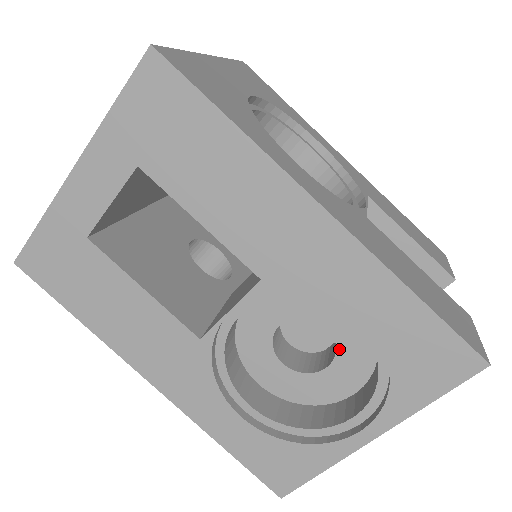
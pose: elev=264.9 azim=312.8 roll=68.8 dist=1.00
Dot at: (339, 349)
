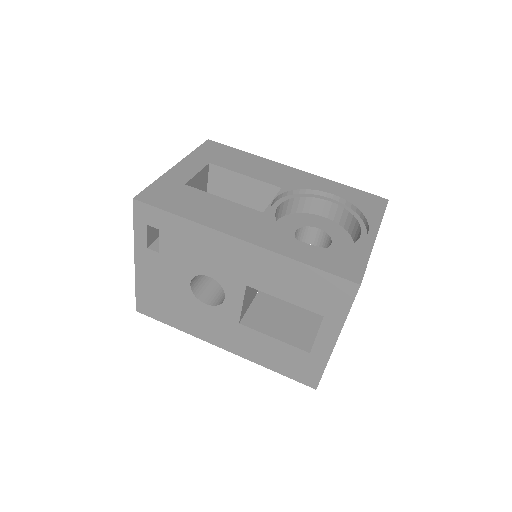
Dot at: (331, 235)
